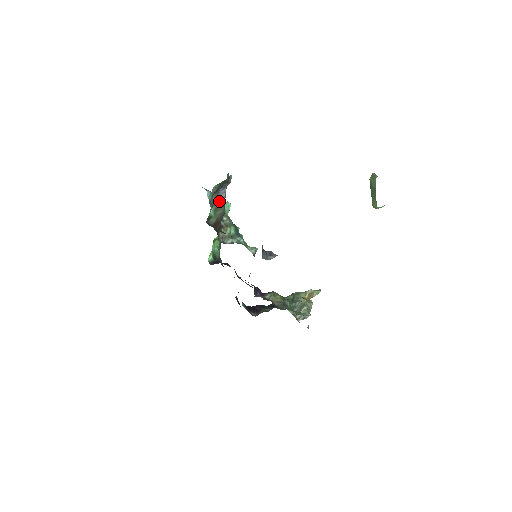
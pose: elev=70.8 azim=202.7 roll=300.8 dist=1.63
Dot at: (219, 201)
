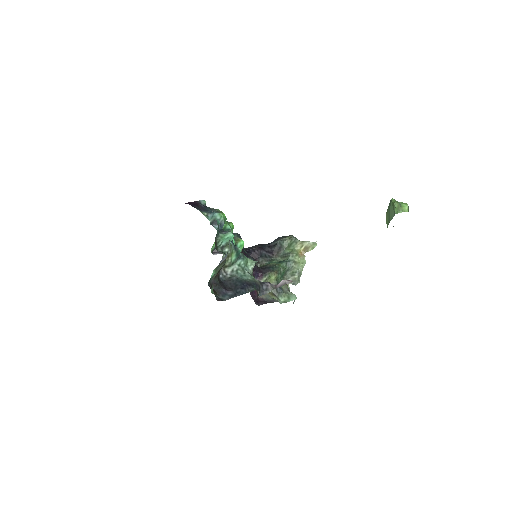
Dot at: occluded
